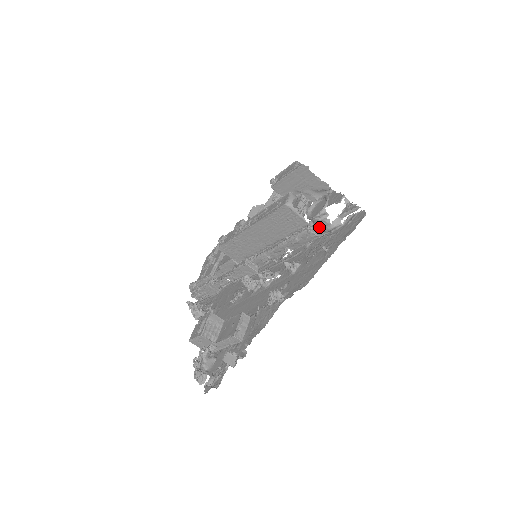
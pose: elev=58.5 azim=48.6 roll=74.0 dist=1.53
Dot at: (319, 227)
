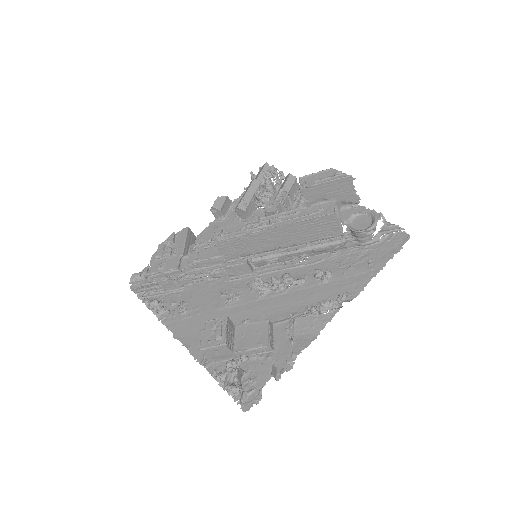
Dot at: (355, 240)
